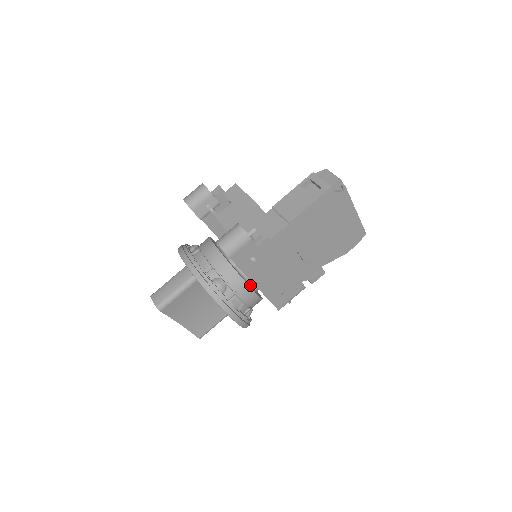
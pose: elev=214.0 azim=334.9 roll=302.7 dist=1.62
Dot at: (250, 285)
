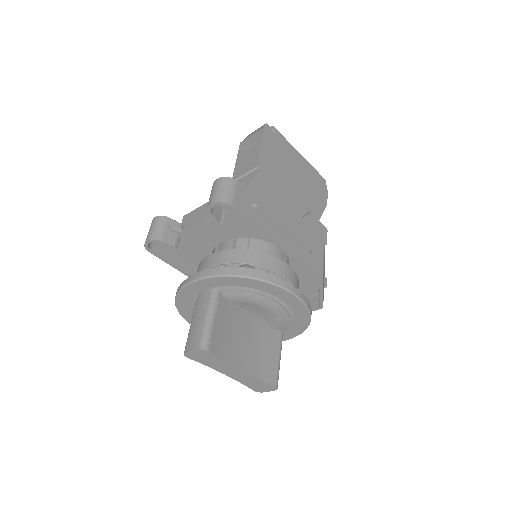
Dot at: occluded
